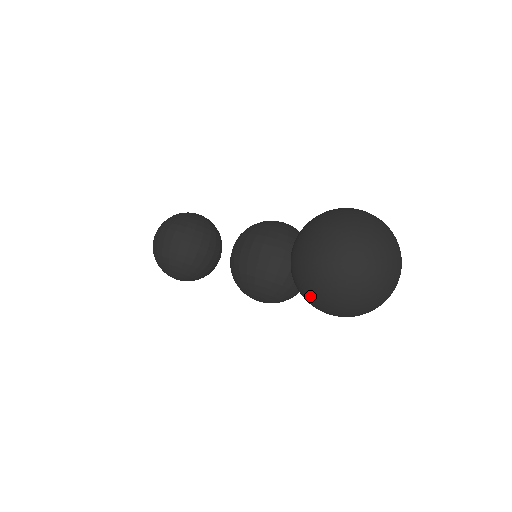
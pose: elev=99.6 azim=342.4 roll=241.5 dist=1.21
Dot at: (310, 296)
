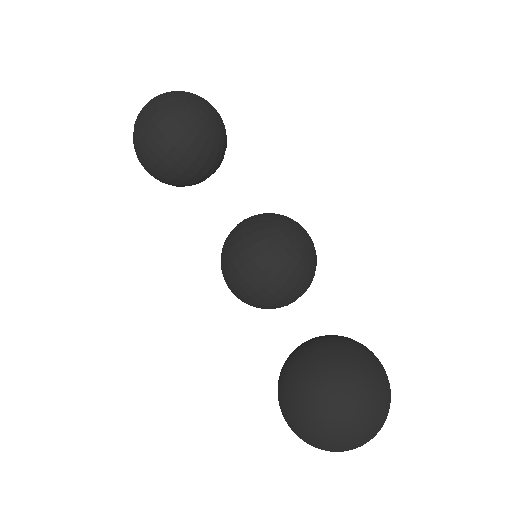
Dot at: occluded
